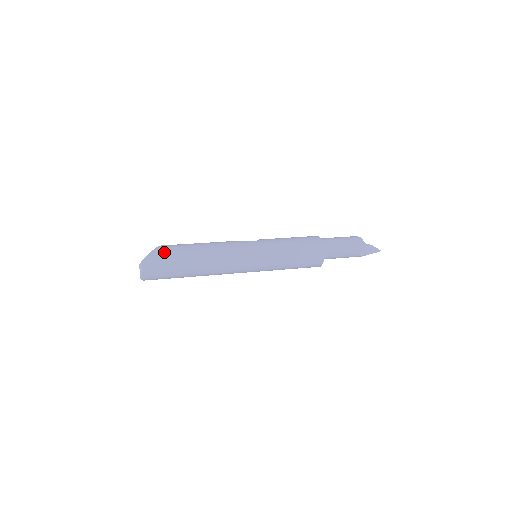
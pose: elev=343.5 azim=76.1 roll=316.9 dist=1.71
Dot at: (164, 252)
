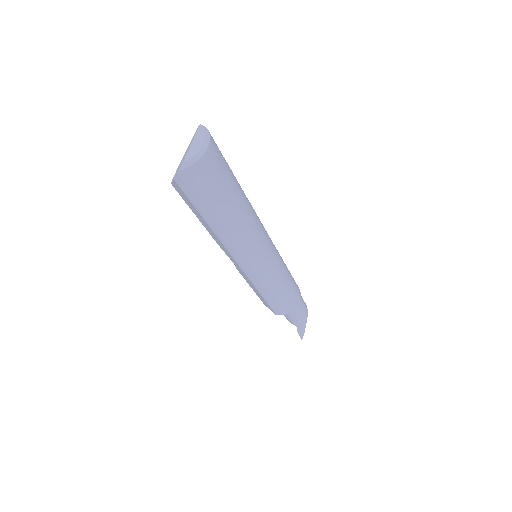
Dot at: occluded
